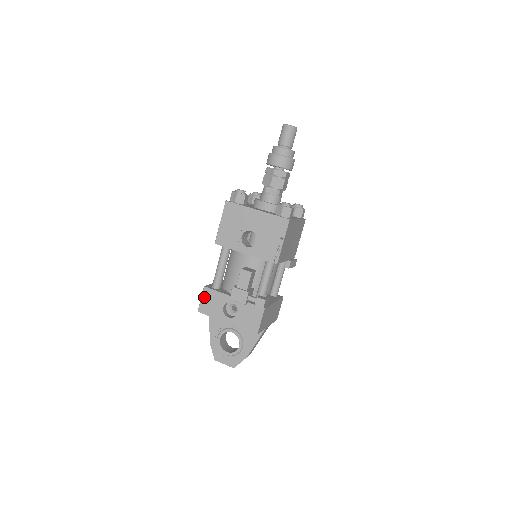
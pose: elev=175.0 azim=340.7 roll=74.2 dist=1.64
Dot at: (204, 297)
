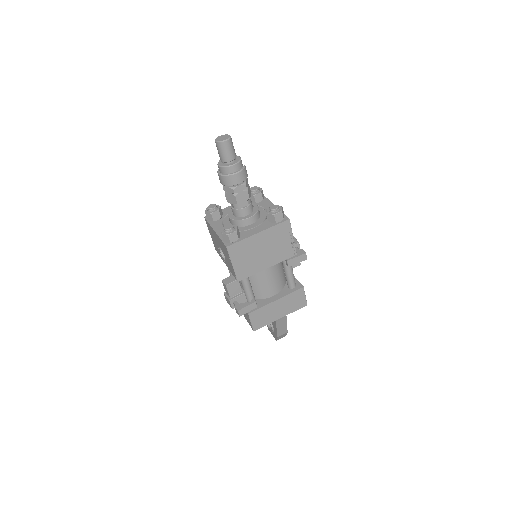
Dot at: occluded
